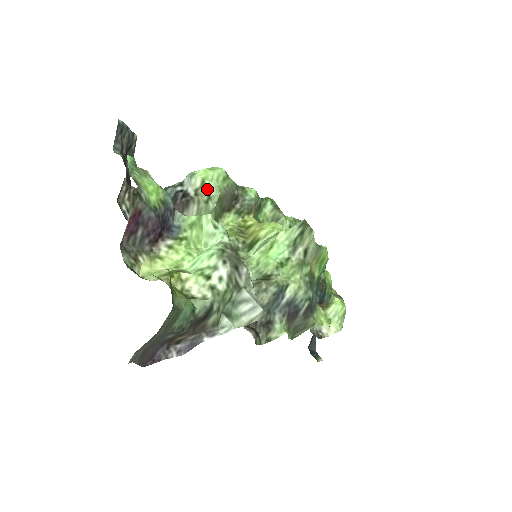
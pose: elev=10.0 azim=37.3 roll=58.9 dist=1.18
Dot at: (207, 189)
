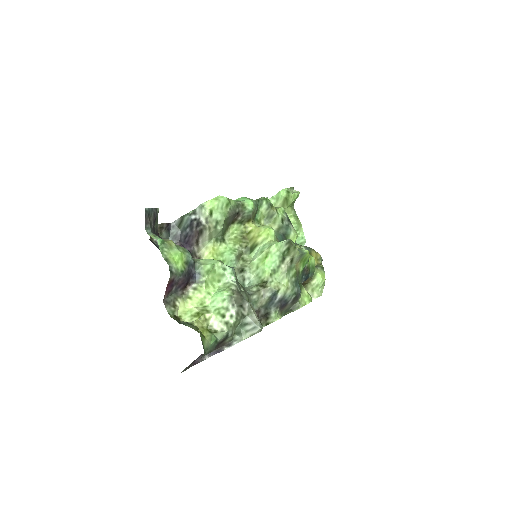
Dot at: (215, 216)
